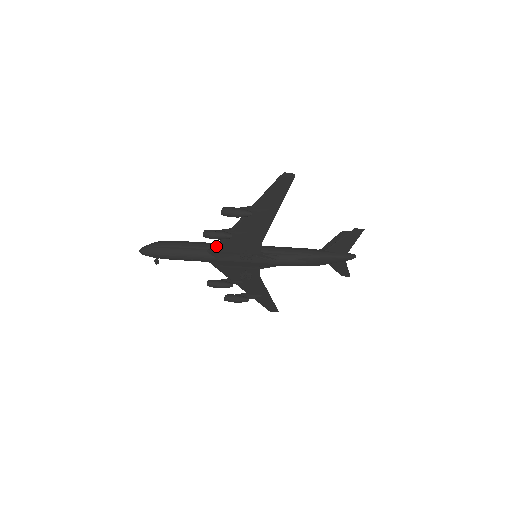
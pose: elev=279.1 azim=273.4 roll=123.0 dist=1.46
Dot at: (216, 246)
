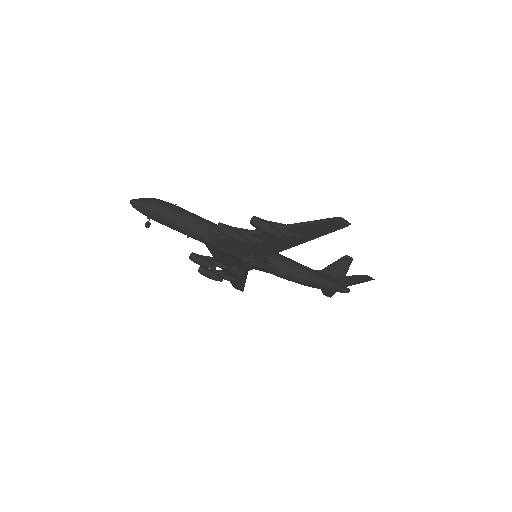
Dot at: (222, 237)
